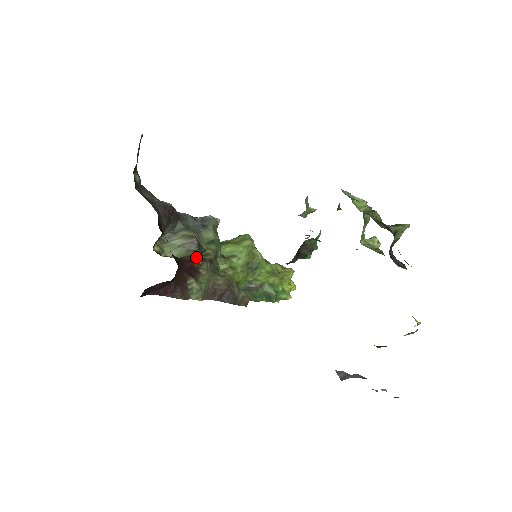
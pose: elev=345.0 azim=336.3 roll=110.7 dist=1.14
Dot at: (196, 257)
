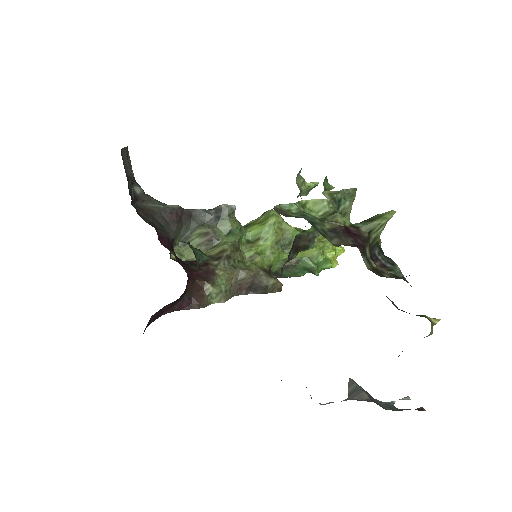
Dot at: (213, 256)
